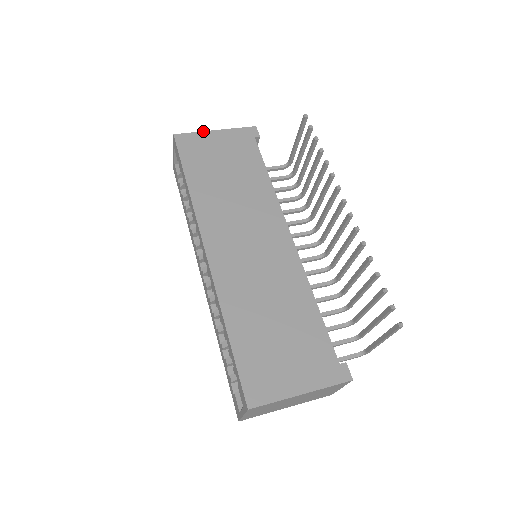
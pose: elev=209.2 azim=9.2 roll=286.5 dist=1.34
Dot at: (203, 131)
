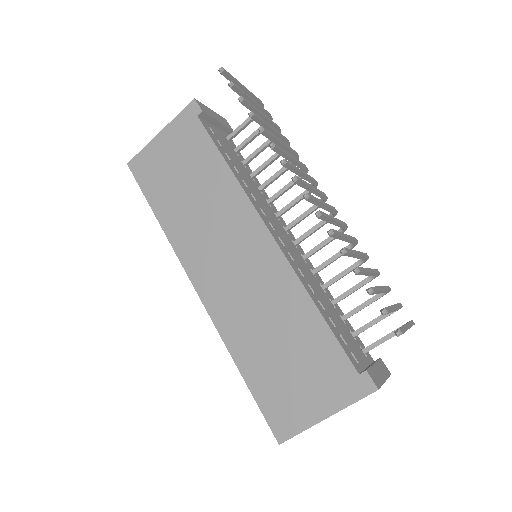
Dot at: (149, 142)
